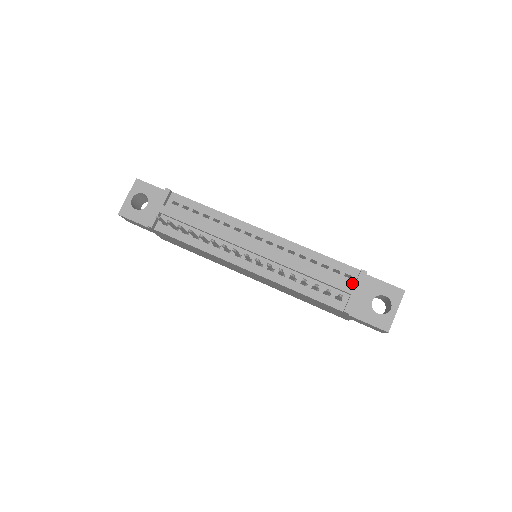
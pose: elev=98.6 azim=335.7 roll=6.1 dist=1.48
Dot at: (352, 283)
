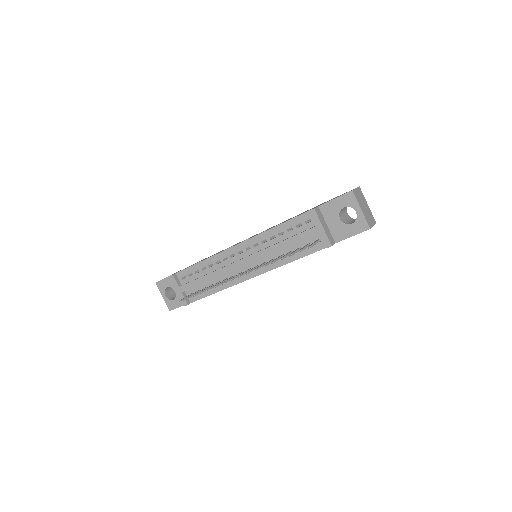
Dot at: occluded
